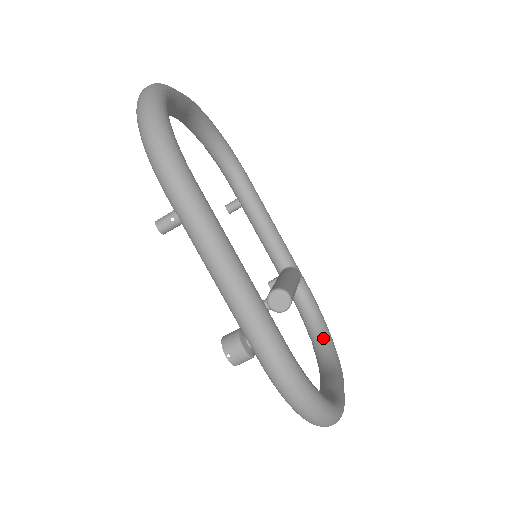
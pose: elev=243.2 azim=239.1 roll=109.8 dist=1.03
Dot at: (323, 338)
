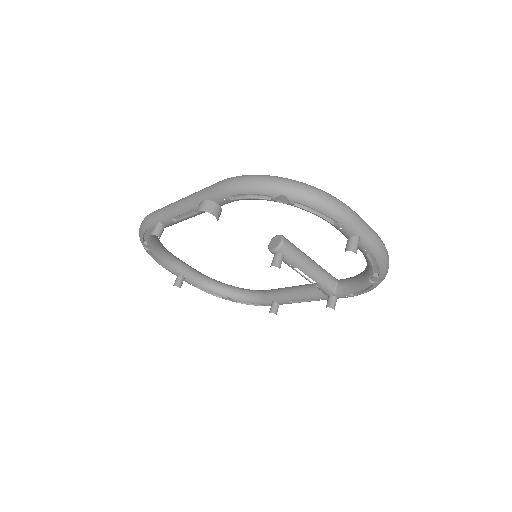
Dot at: occluded
